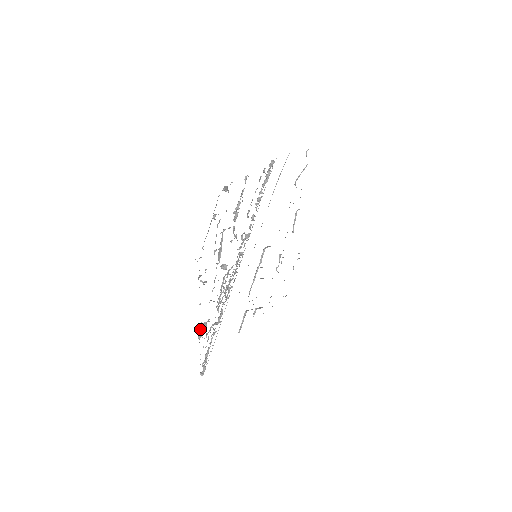
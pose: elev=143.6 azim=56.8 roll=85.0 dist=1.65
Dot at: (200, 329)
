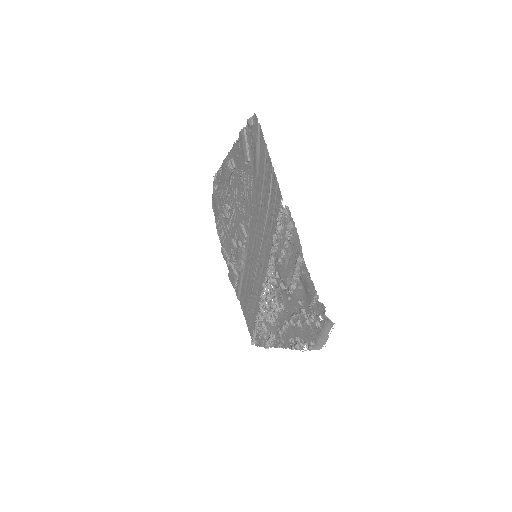
Dot at: occluded
